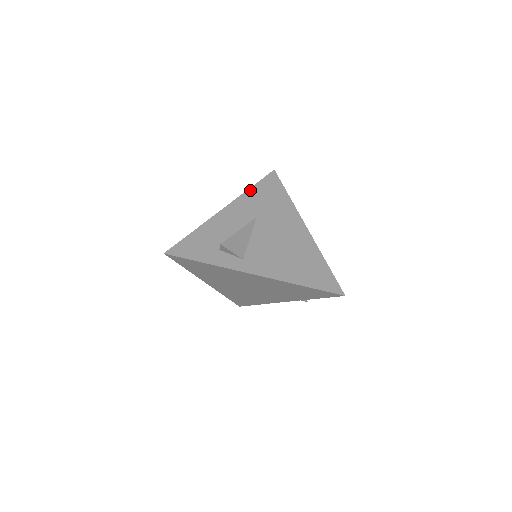
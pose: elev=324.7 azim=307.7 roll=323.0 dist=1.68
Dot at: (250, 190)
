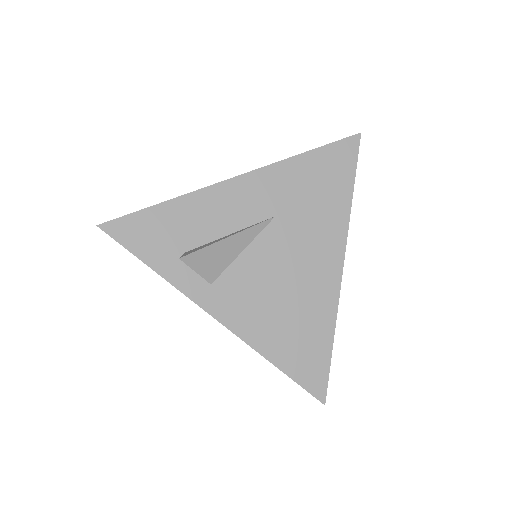
Dot at: (296, 159)
